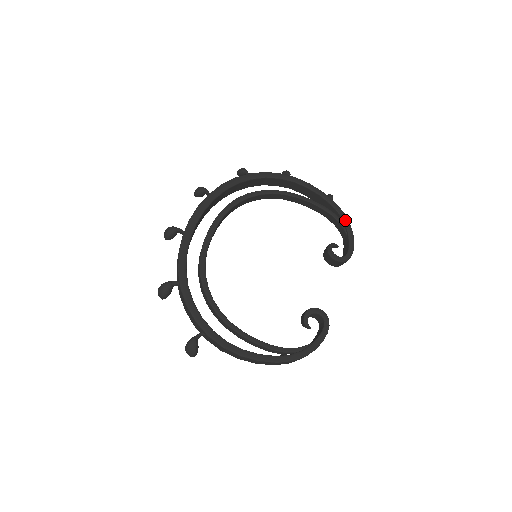
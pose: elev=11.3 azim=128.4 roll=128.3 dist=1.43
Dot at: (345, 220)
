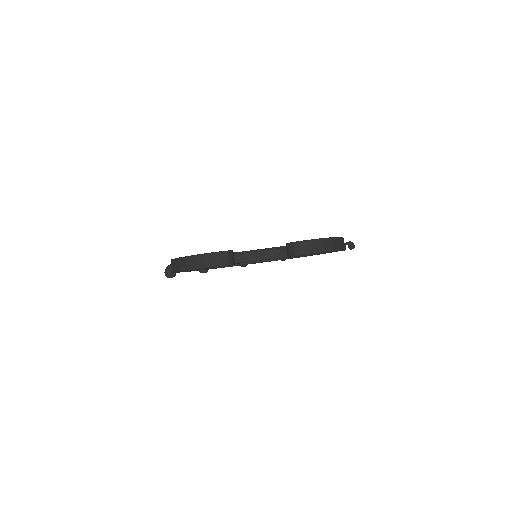
Dot at: occluded
